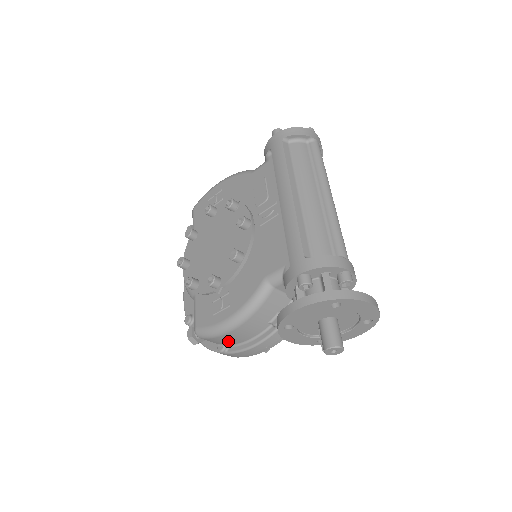
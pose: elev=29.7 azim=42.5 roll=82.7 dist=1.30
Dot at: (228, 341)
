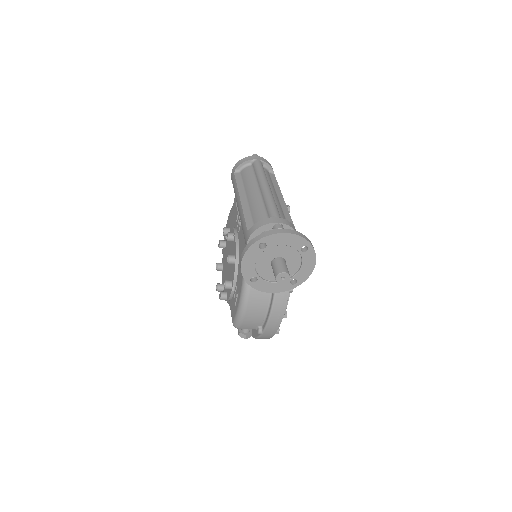
Dot at: (255, 321)
